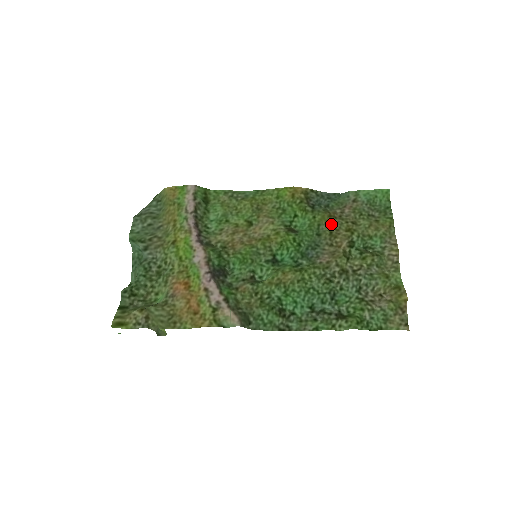
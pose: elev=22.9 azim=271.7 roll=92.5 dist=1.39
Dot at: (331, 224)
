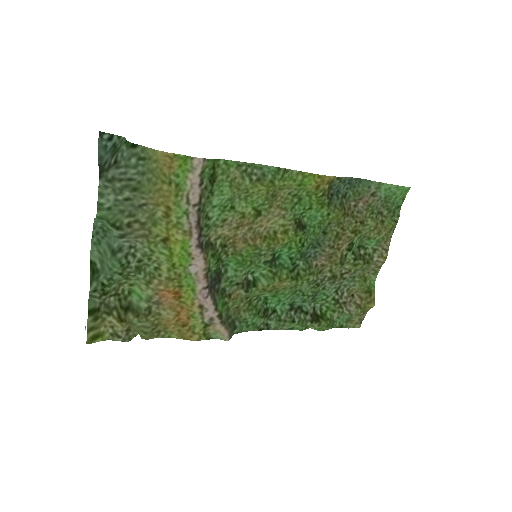
Dot at: (341, 224)
